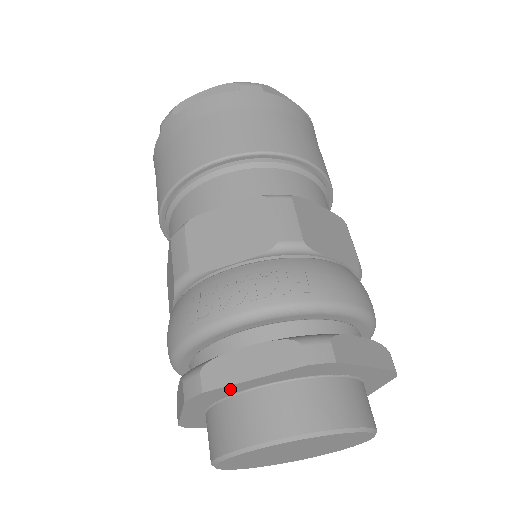
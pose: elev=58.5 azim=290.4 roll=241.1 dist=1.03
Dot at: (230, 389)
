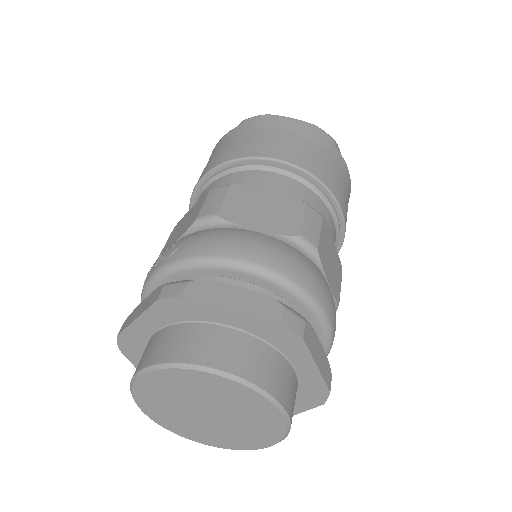
Dot at: (135, 334)
